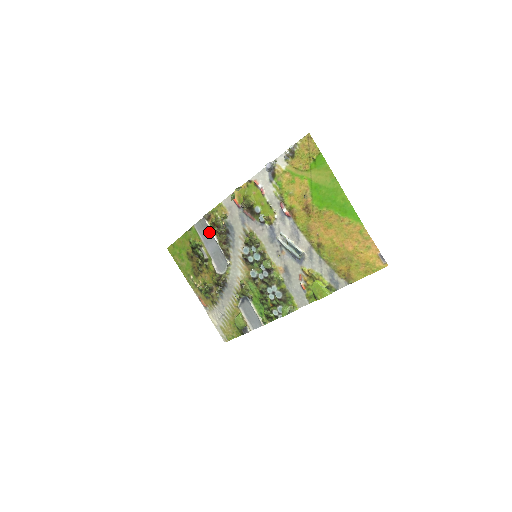
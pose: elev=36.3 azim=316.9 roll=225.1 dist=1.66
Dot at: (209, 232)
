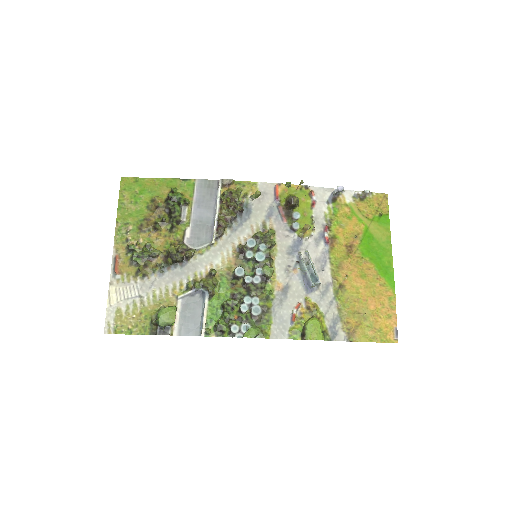
Dot at: (213, 198)
